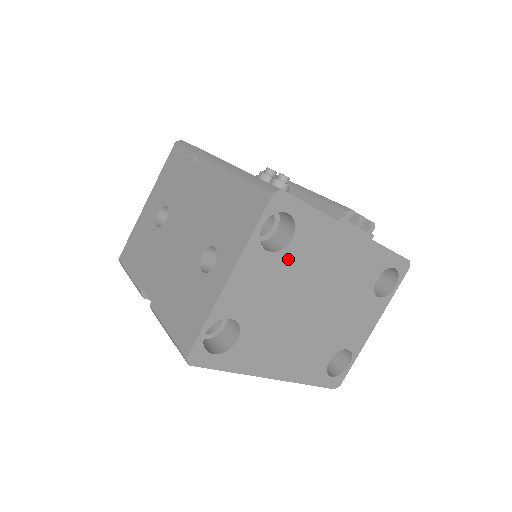
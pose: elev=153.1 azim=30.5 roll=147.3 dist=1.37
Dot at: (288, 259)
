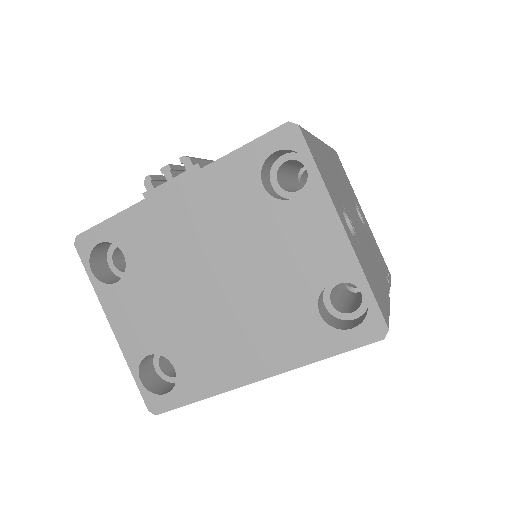
Dot at: (139, 271)
